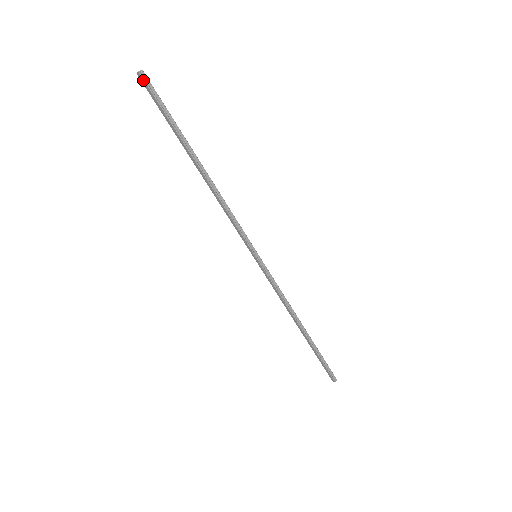
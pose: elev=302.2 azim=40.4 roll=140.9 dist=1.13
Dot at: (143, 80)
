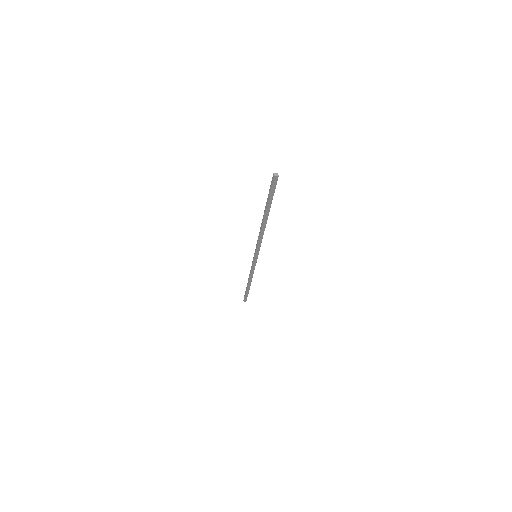
Dot at: (277, 180)
